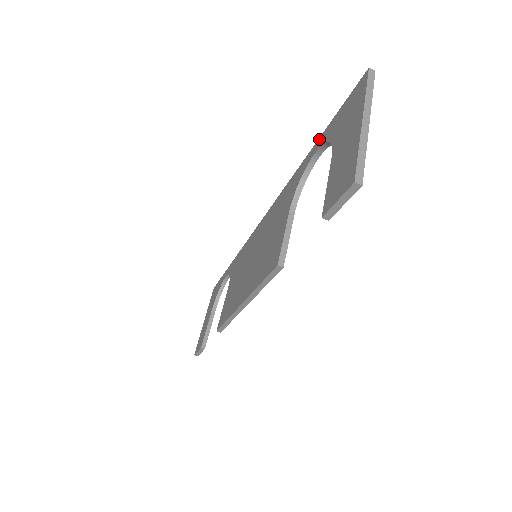
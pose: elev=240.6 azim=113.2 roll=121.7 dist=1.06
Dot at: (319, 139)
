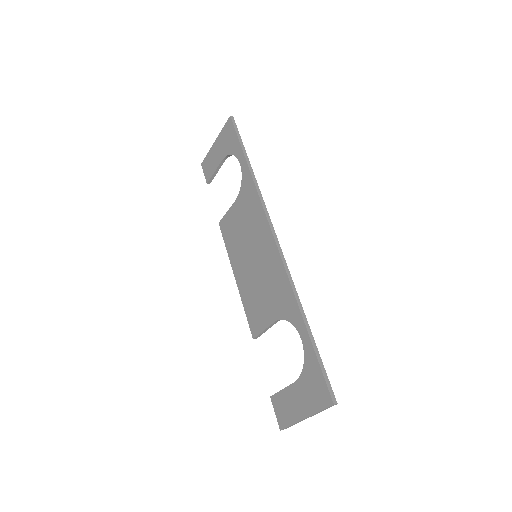
Dot at: (308, 339)
